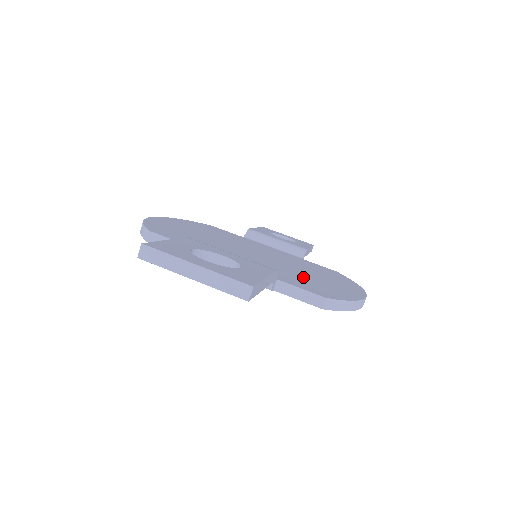
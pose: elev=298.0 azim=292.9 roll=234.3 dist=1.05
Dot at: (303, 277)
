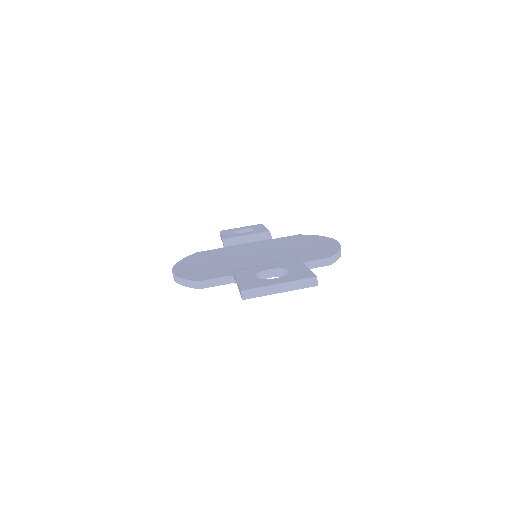
Dot at: (299, 252)
